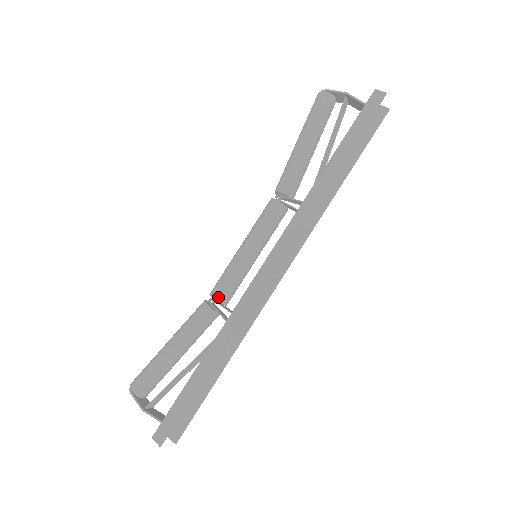
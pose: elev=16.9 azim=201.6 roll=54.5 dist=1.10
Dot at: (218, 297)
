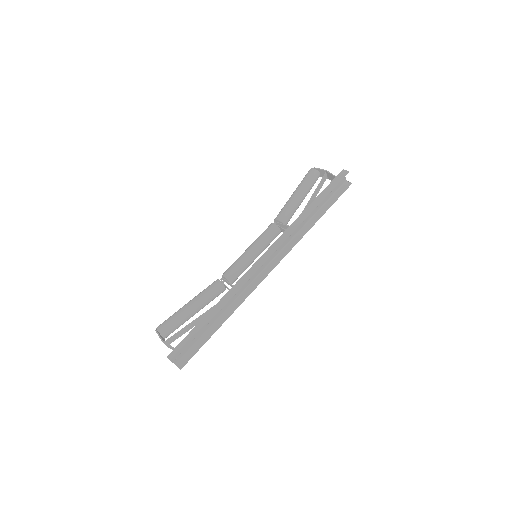
Dot at: (227, 276)
